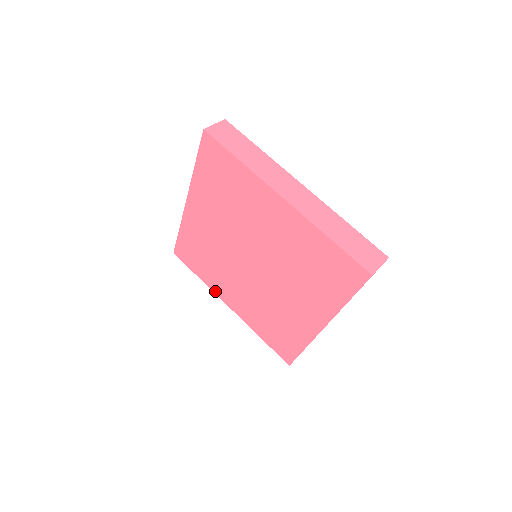
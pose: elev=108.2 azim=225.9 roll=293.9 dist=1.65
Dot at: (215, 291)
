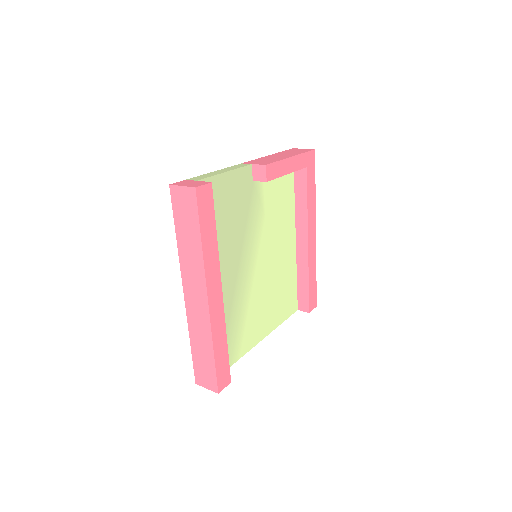
Dot at: occluded
